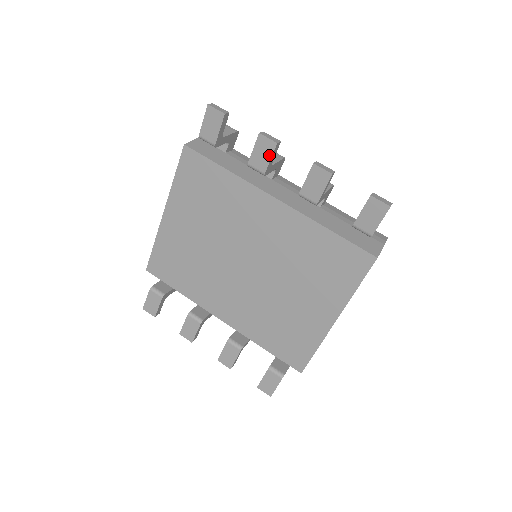
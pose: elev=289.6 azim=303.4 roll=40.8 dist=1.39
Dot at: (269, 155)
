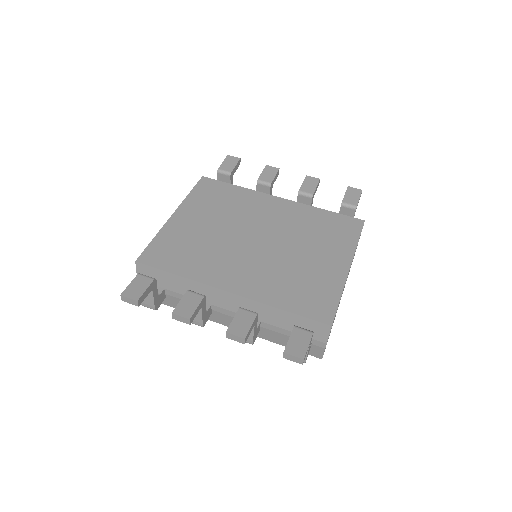
Dot at: (274, 174)
